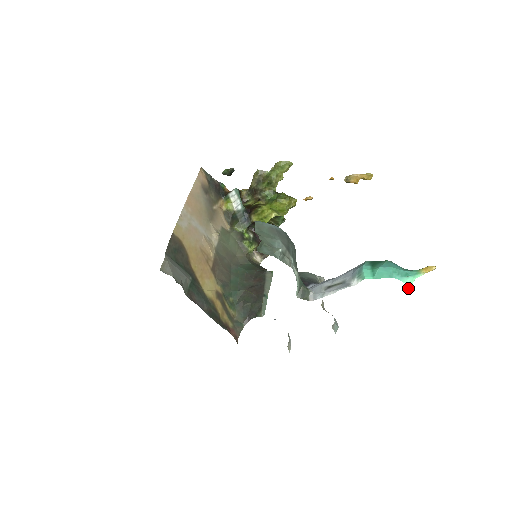
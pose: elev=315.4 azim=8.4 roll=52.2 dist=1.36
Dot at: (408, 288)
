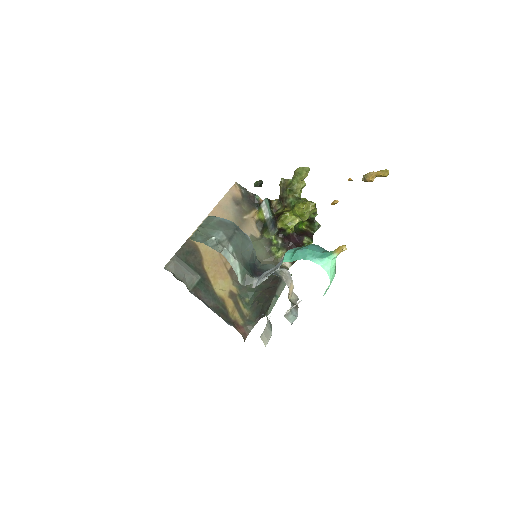
Dot at: (326, 270)
